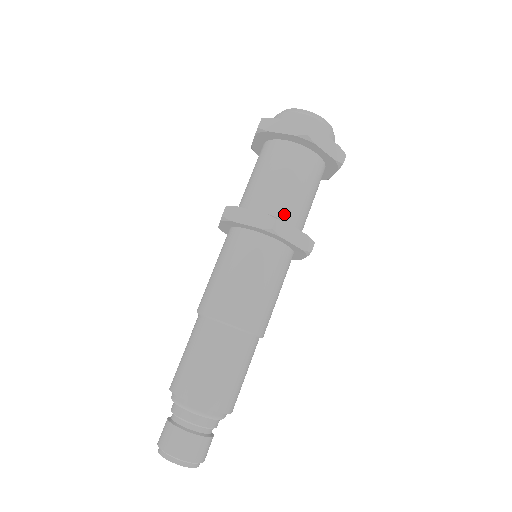
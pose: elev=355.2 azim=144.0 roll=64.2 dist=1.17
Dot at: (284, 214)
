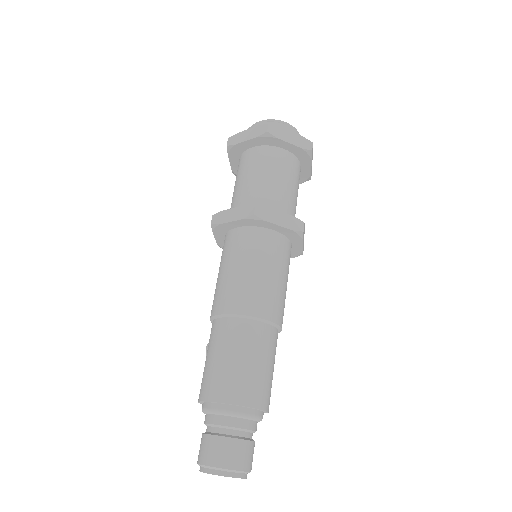
Dot at: occluded
